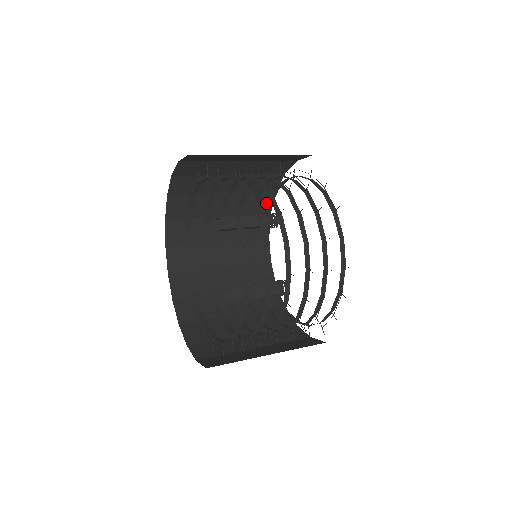
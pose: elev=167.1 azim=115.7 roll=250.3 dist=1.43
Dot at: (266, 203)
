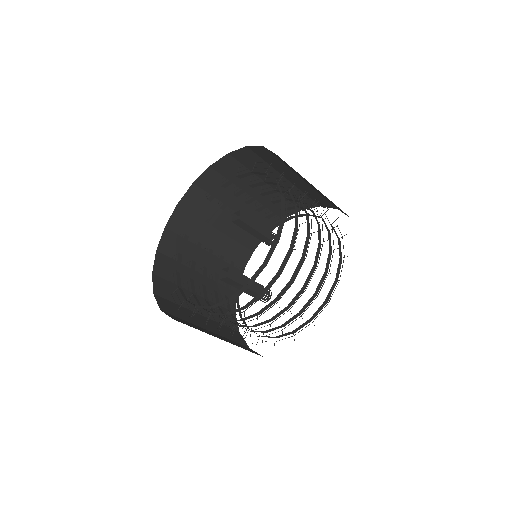
Dot at: (255, 239)
